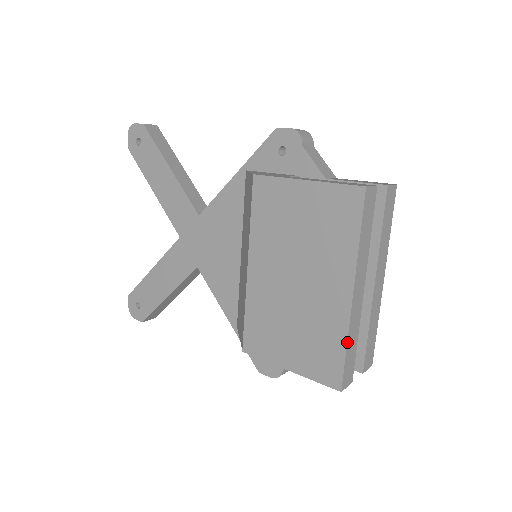
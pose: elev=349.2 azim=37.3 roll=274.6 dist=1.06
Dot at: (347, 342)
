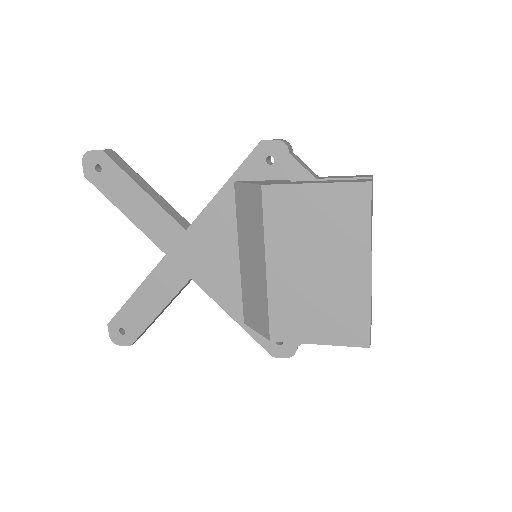
Dot at: (370, 307)
